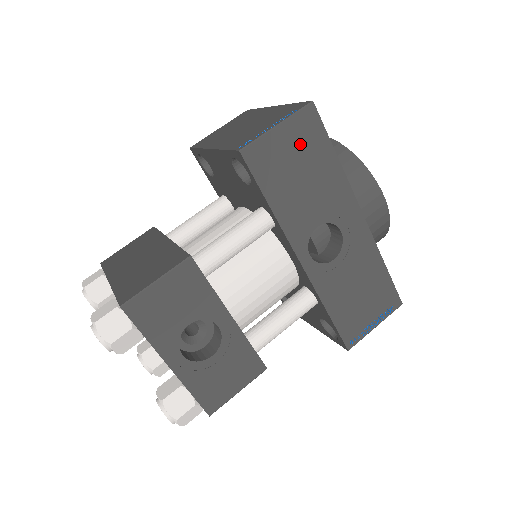
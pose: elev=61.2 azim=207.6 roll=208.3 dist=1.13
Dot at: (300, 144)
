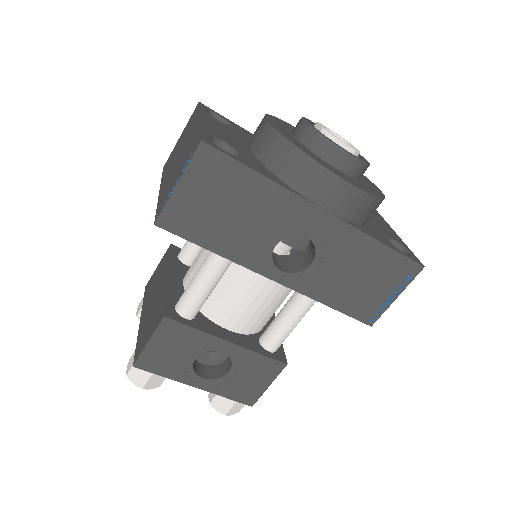
Dot at: (212, 187)
